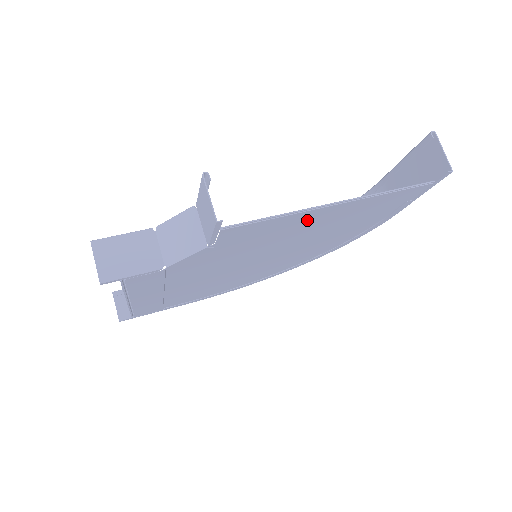
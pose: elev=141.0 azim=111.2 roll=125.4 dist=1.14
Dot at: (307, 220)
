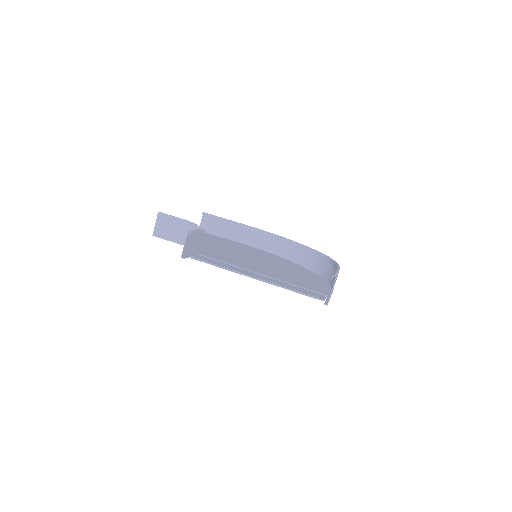
Dot at: (248, 272)
